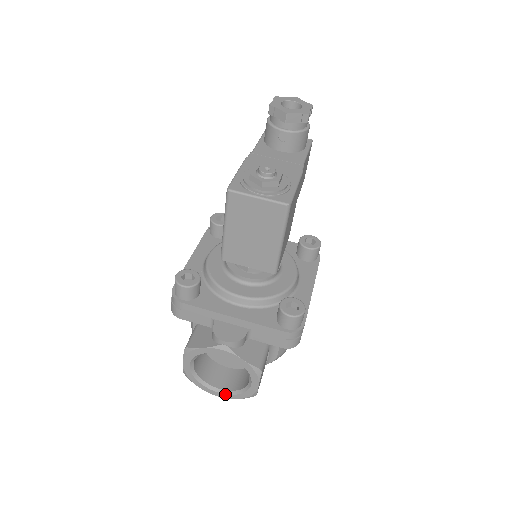
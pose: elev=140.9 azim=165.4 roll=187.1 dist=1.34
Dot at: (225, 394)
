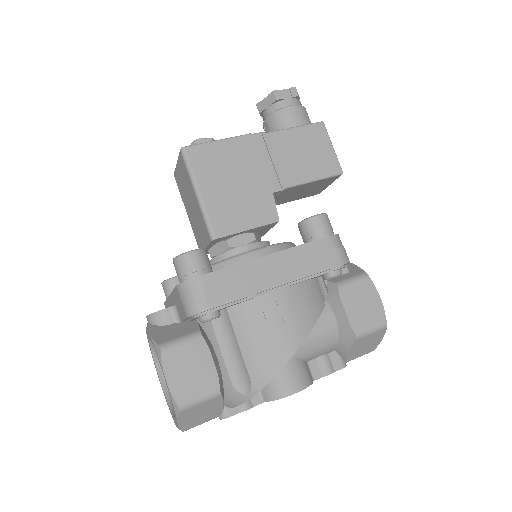
Dot at: occluded
